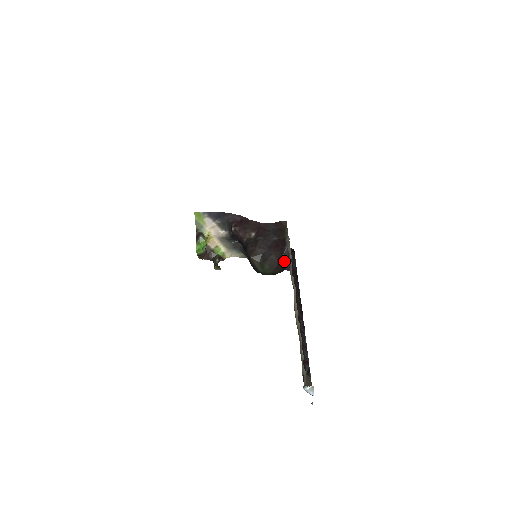
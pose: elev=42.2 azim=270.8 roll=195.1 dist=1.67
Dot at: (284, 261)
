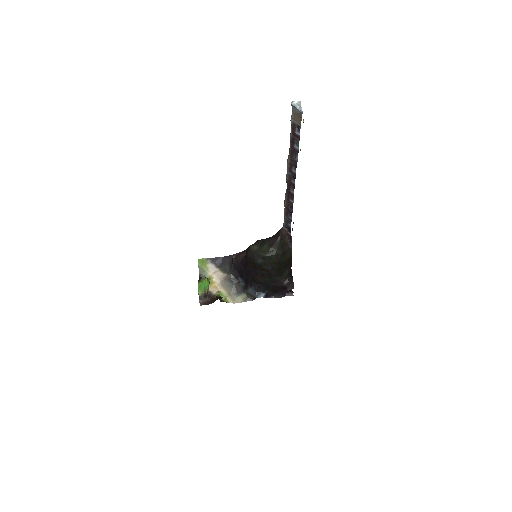
Dot at: (282, 236)
